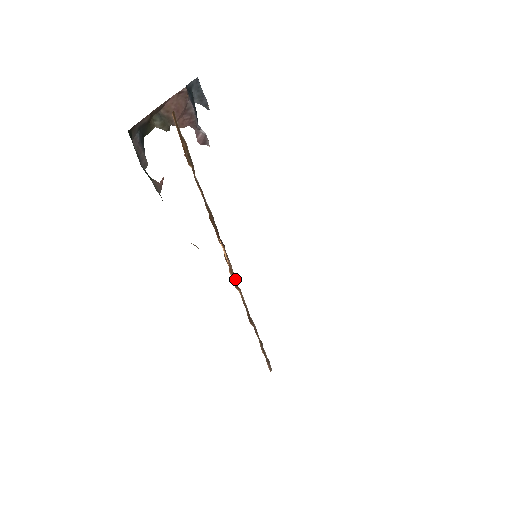
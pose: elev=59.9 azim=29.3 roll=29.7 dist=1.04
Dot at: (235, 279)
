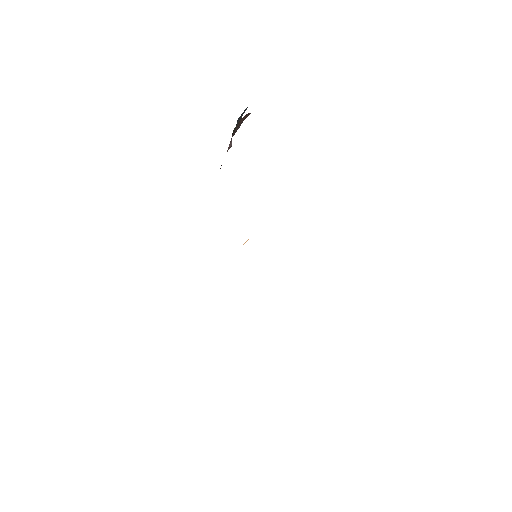
Dot at: occluded
